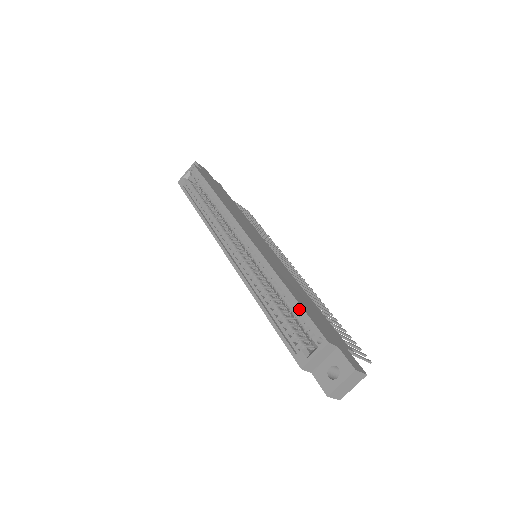
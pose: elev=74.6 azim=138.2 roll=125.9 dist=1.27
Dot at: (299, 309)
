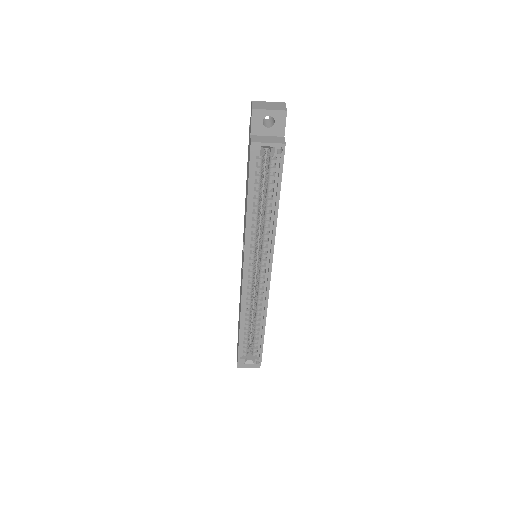
Dot at: (261, 345)
